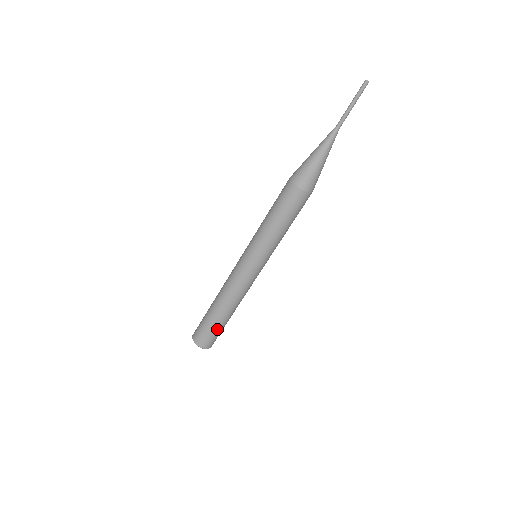
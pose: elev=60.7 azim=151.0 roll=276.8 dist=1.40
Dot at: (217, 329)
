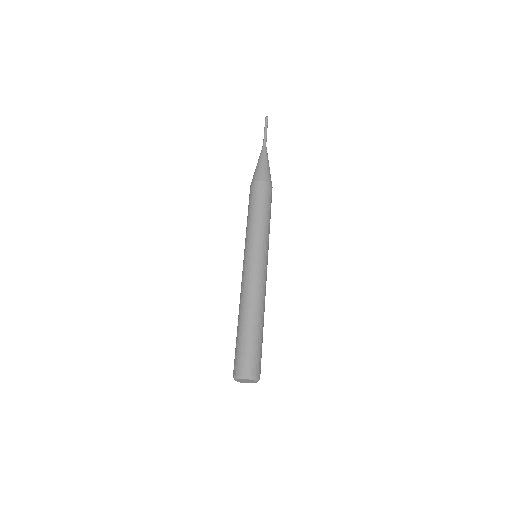
Dot at: (251, 342)
